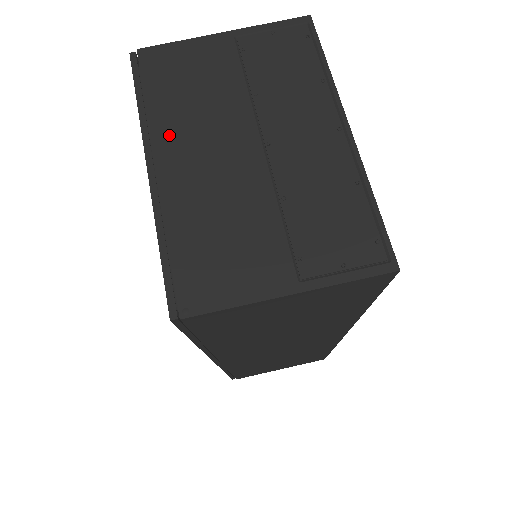
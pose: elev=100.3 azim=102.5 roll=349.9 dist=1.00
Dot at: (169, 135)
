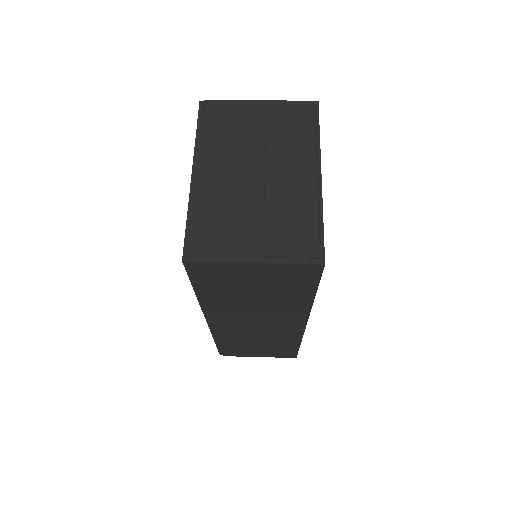
Dot at: (210, 156)
